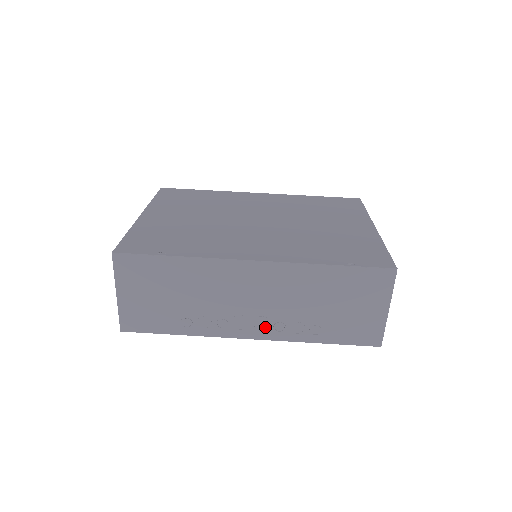
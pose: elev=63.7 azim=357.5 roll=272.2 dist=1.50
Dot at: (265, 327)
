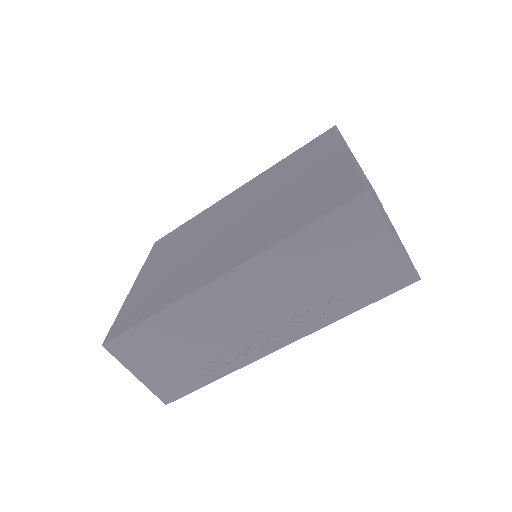
Dot at: (284, 330)
